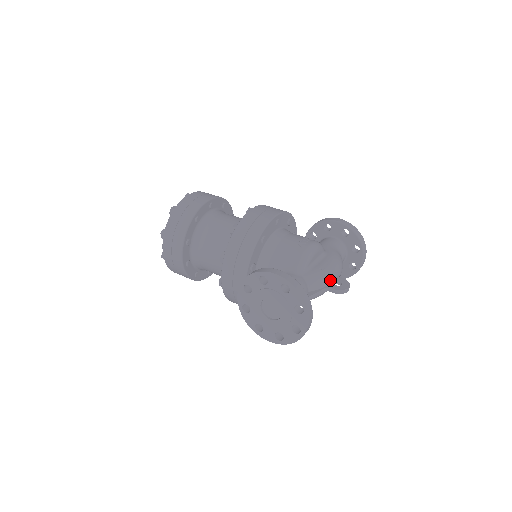
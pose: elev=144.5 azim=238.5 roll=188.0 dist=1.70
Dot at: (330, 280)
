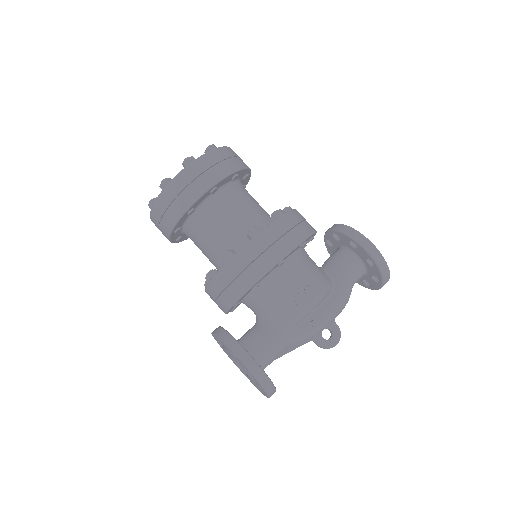
Dot at: (320, 331)
